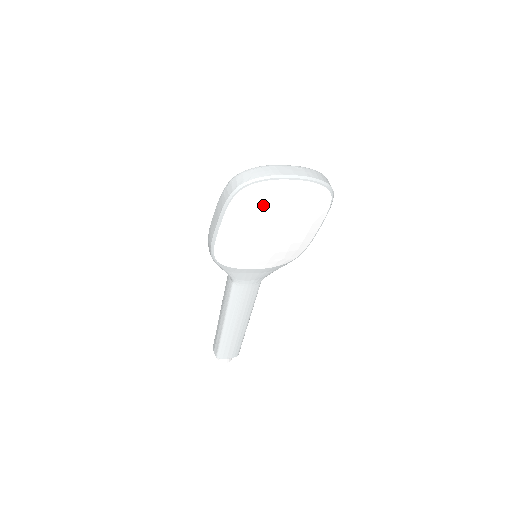
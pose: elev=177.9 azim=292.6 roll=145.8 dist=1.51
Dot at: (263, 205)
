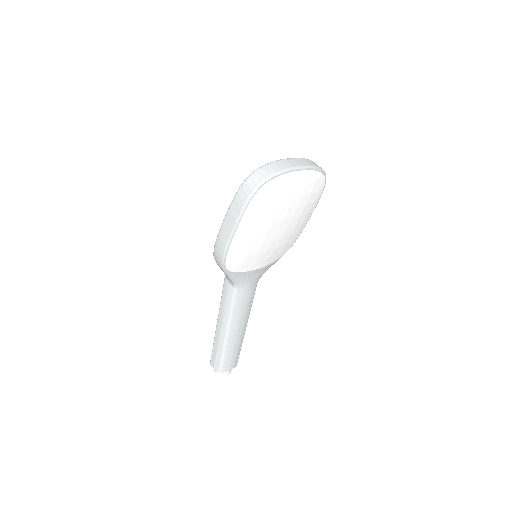
Dot at: (277, 200)
